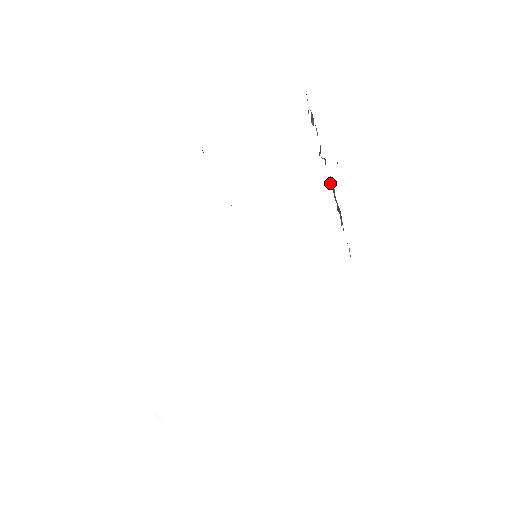
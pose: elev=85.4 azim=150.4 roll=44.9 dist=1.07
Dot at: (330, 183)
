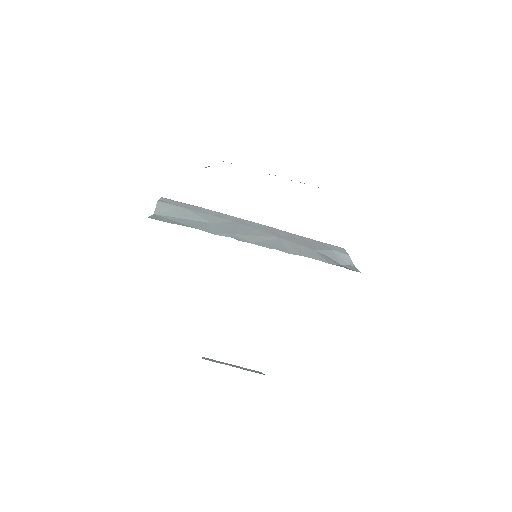
Dot at: occluded
